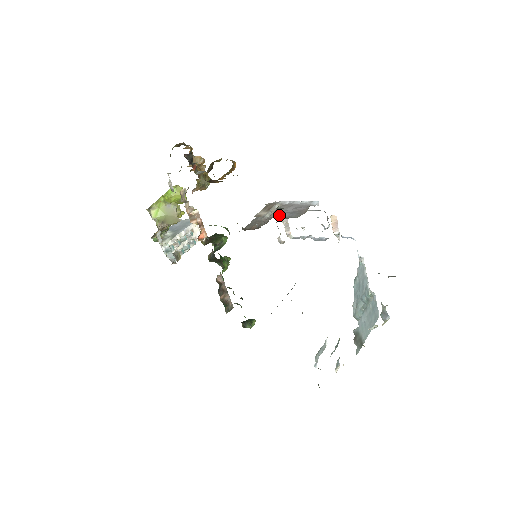
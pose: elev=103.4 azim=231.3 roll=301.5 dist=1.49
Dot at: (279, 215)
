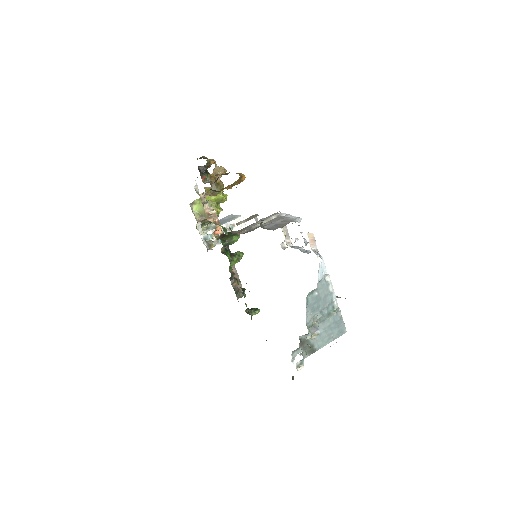
Dot at: (260, 225)
